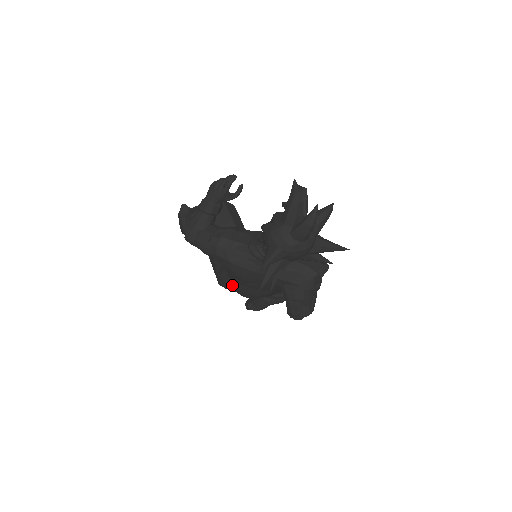
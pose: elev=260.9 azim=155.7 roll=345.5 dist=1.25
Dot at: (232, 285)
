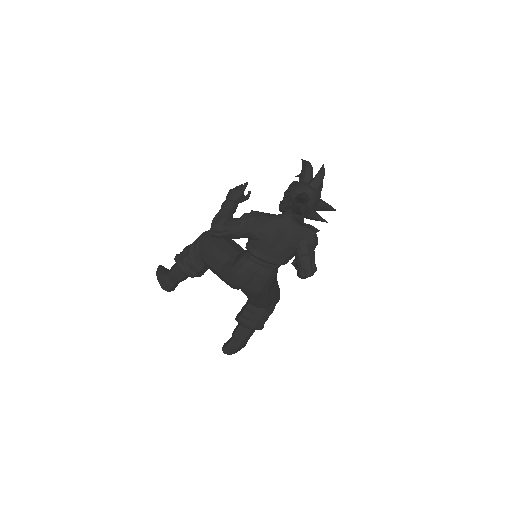
Dot at: (250, 267)
